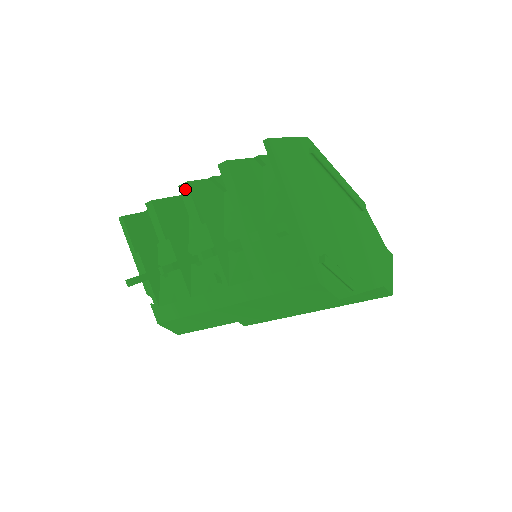
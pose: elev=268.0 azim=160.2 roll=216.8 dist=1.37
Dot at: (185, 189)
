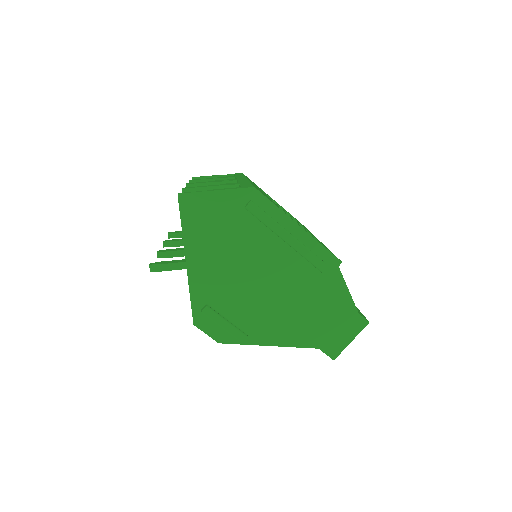
Dot at: occluded
